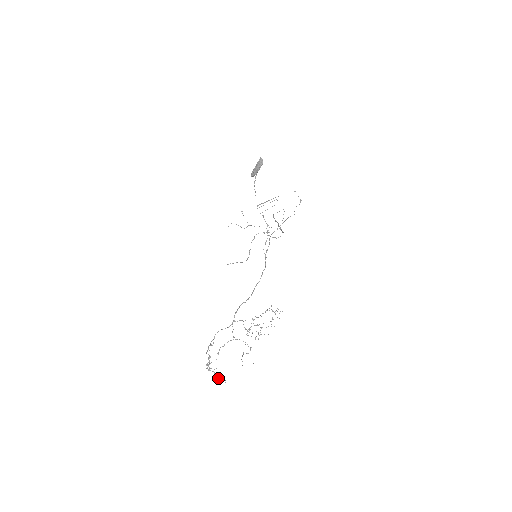
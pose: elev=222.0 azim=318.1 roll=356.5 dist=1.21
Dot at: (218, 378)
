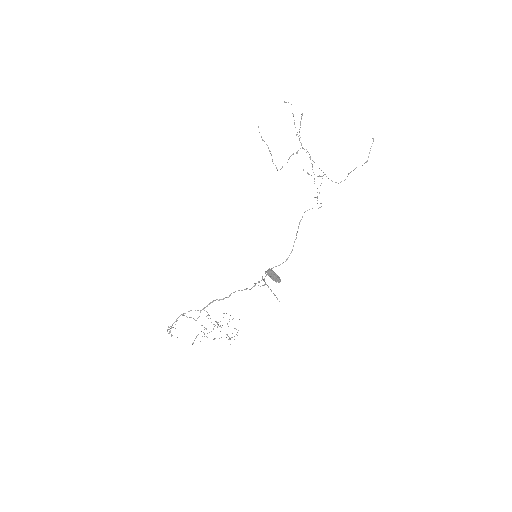
Dot at: occluded
